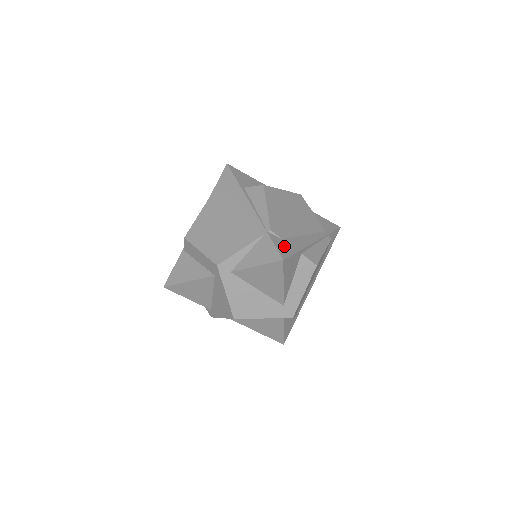
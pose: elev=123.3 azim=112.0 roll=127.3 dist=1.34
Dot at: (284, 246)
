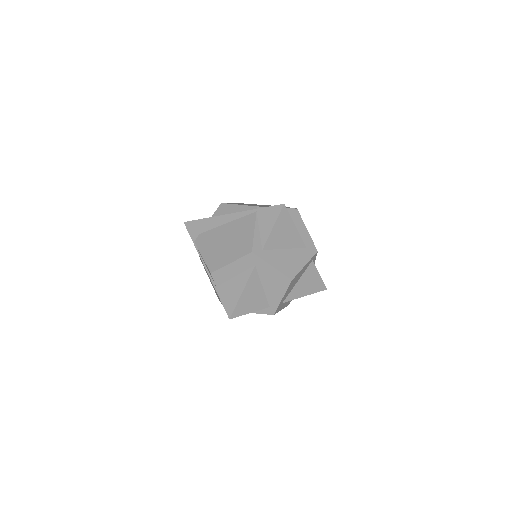
Dot at: occluded
